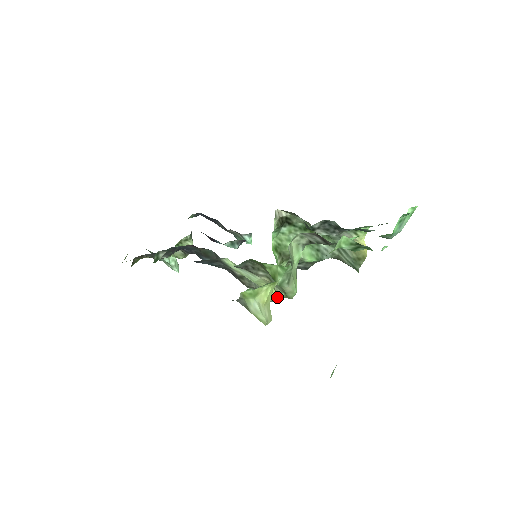
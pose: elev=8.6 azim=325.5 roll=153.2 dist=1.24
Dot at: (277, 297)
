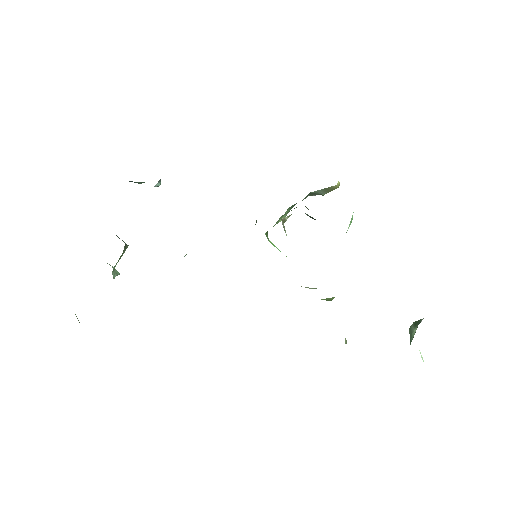
Dot at: occluded
